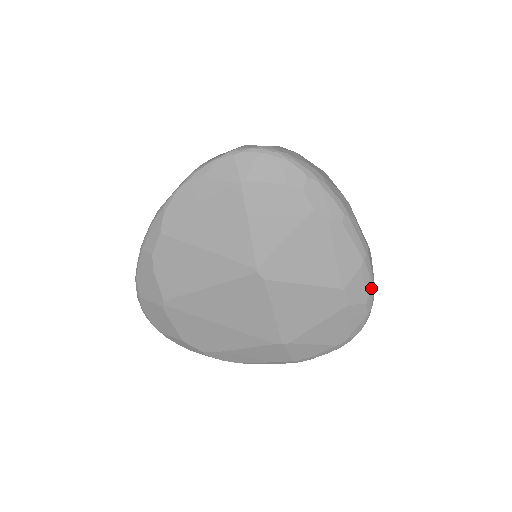
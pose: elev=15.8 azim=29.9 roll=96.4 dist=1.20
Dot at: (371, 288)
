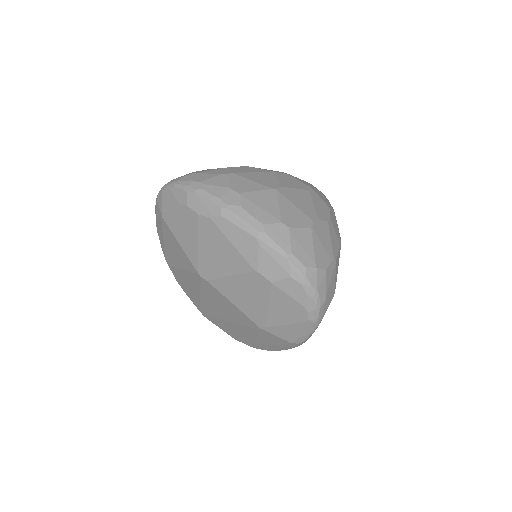
Dot at: (286, 261)
